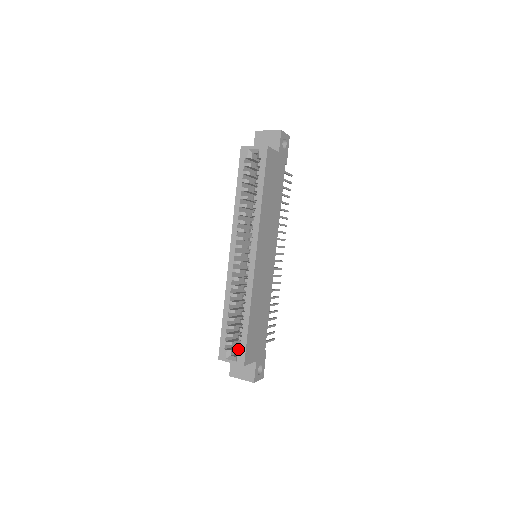
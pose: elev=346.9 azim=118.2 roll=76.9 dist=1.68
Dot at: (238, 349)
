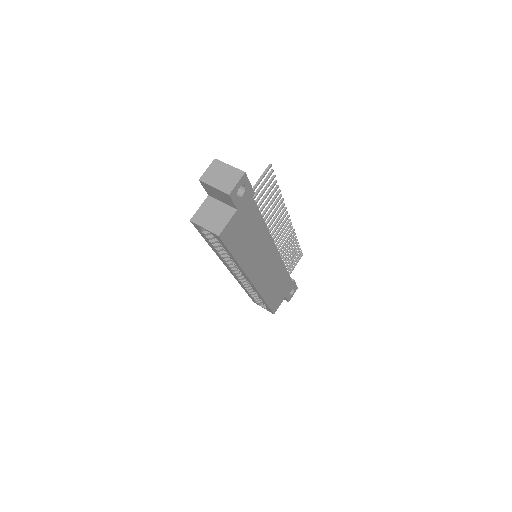
Dot at: occluded
